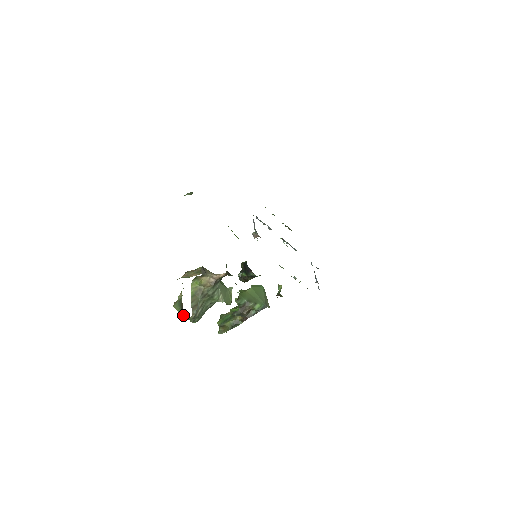
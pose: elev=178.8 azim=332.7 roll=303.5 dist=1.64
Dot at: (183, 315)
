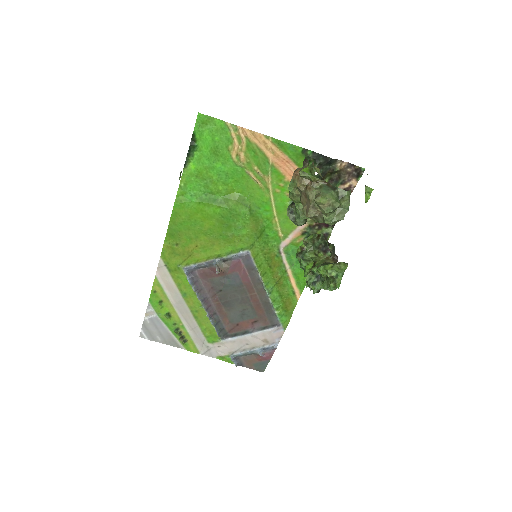
Dot at: (338, 201)
